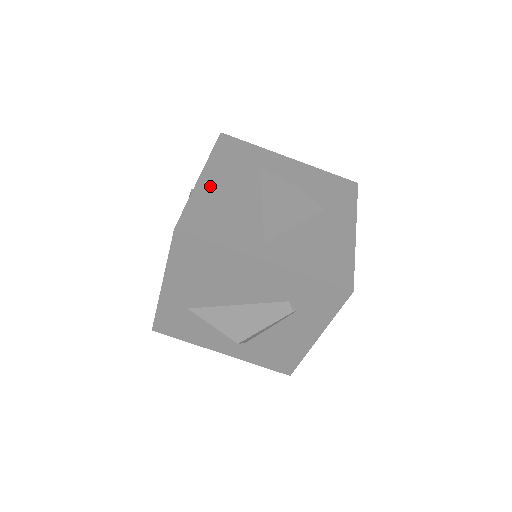
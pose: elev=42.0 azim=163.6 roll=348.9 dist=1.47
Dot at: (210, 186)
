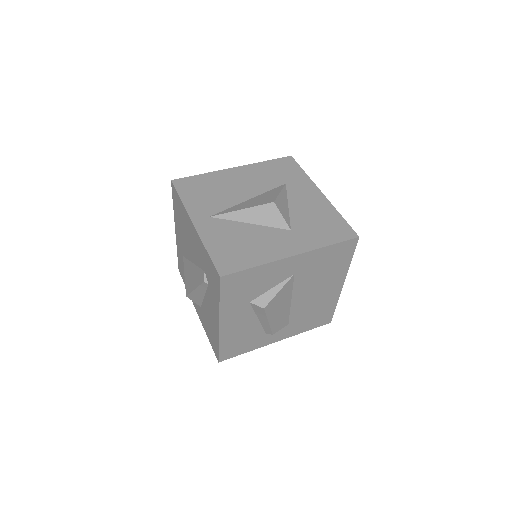
Dot at: (229, 175)
